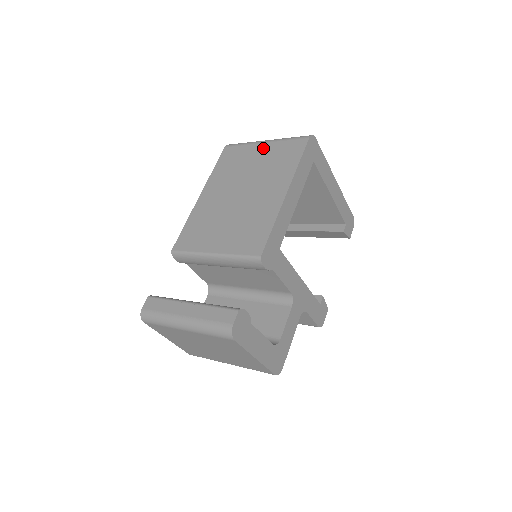
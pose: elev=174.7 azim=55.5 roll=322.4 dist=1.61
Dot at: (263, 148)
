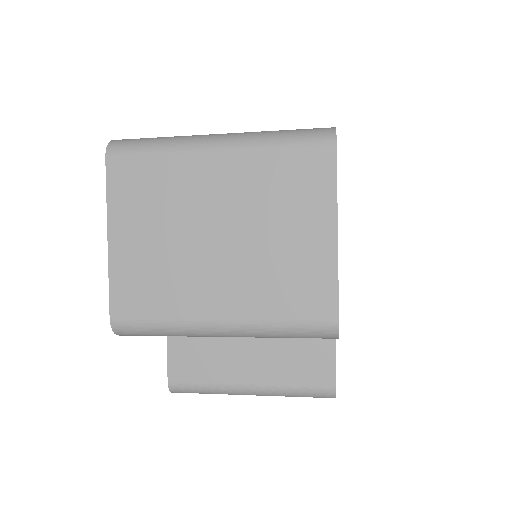
Dot at: occluded
